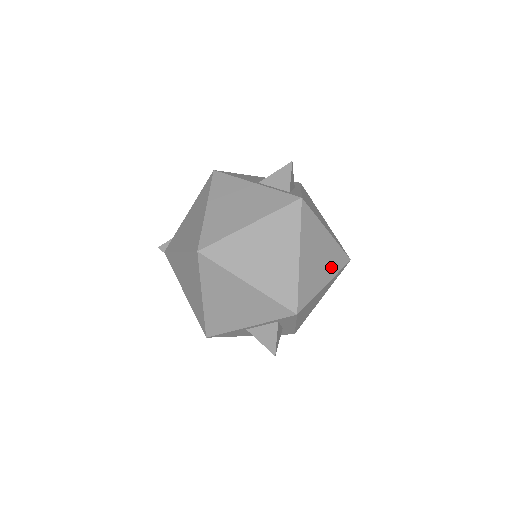
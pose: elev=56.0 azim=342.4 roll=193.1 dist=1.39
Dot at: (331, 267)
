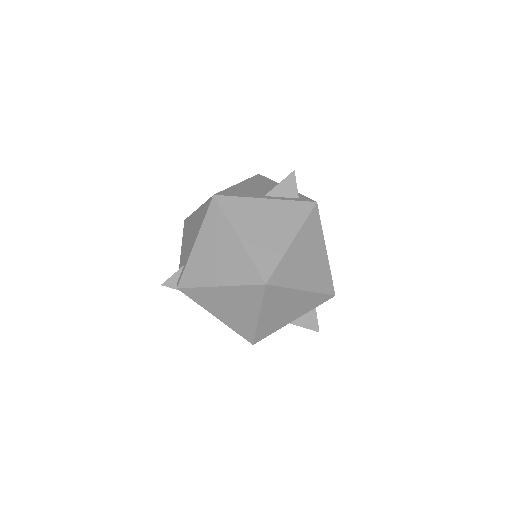
Dot at: occluded
